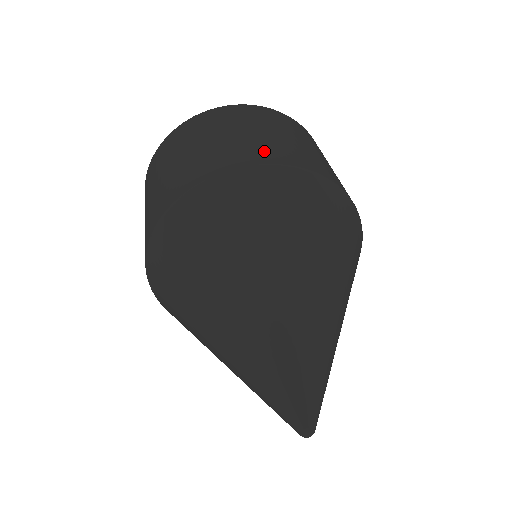
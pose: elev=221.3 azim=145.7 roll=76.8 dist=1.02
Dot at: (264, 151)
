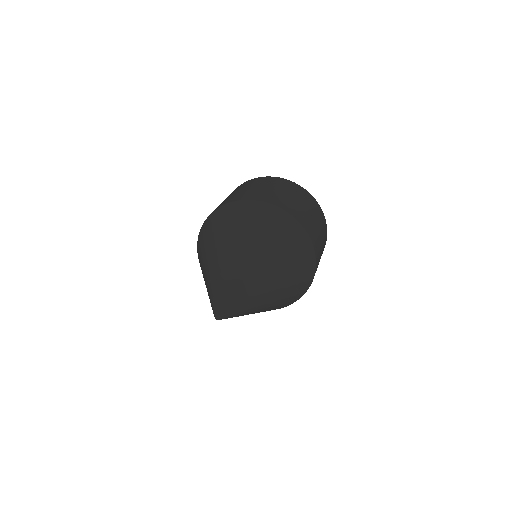
Dot at: (249, 195)
